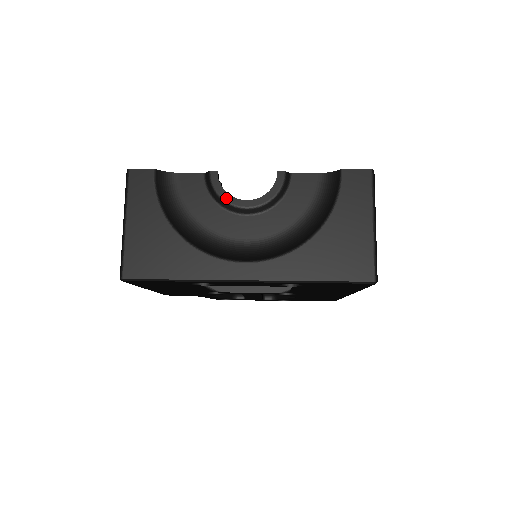
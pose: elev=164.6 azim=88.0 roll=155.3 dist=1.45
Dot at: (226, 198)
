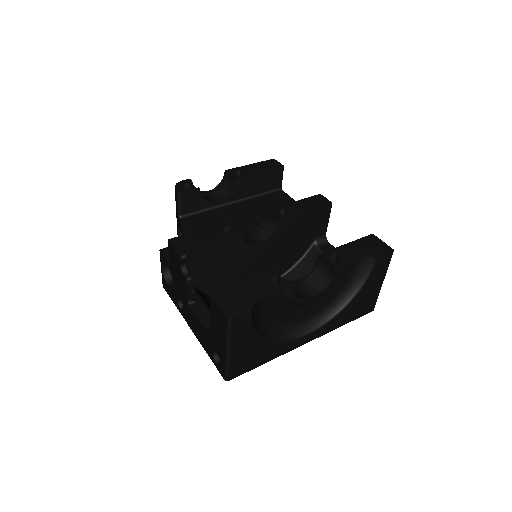
Dot at: (299, 302)
